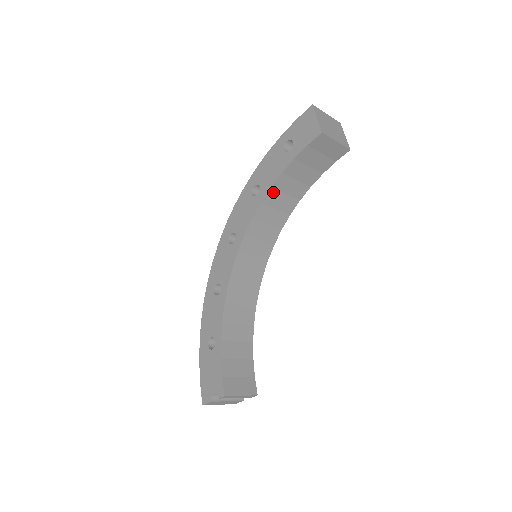
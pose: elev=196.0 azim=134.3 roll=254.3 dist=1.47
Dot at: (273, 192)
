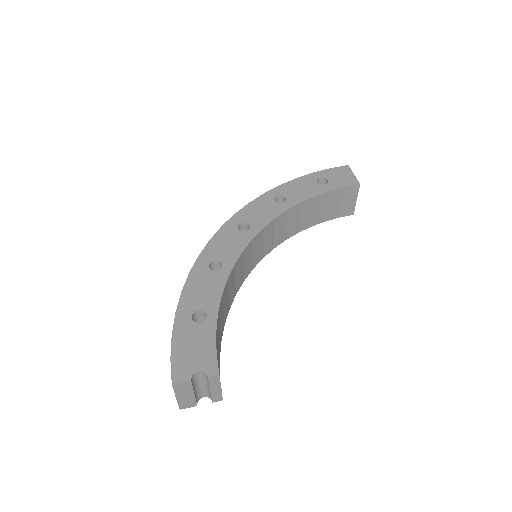
Dot at: (298, 208)
